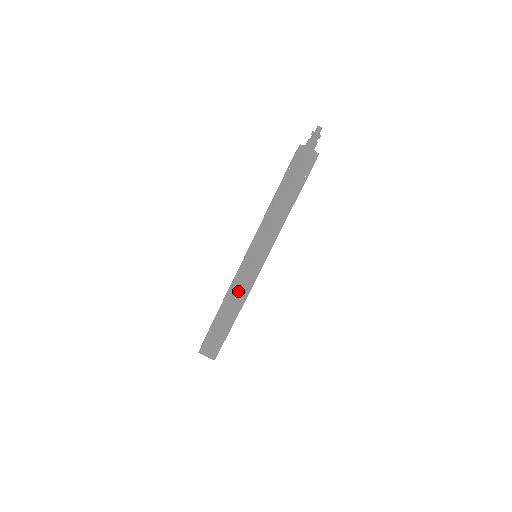
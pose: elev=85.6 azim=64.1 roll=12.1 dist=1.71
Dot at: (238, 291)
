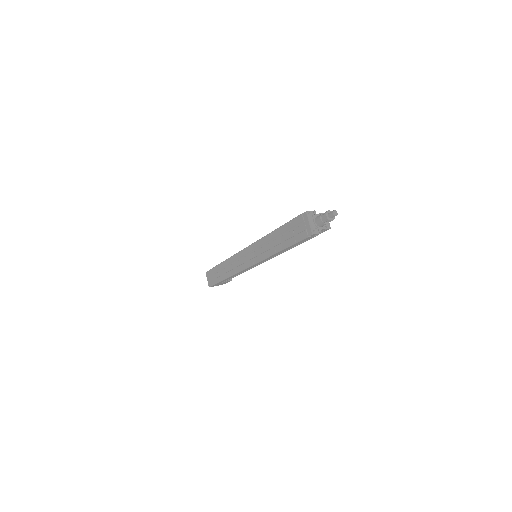
Dot at: (233, 265)
